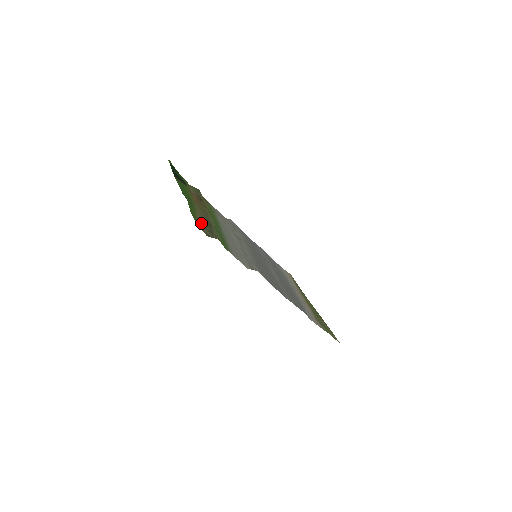
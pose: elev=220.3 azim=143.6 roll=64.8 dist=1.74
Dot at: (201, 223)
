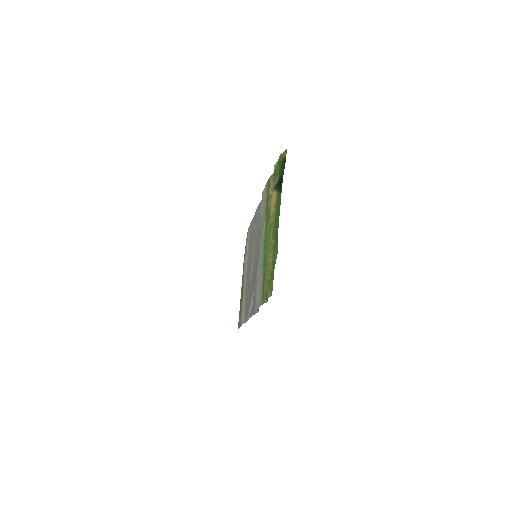
Dot at: (269, 277)
